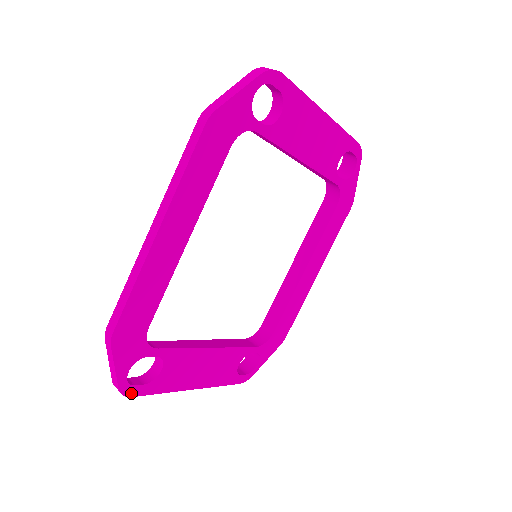
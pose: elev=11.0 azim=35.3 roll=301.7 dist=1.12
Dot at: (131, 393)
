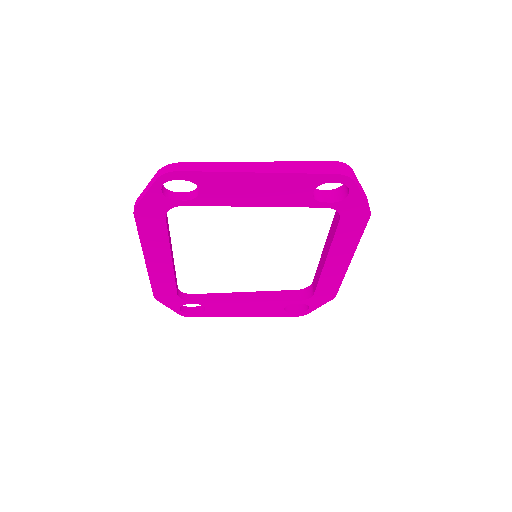
Dot at: (190, 316)
